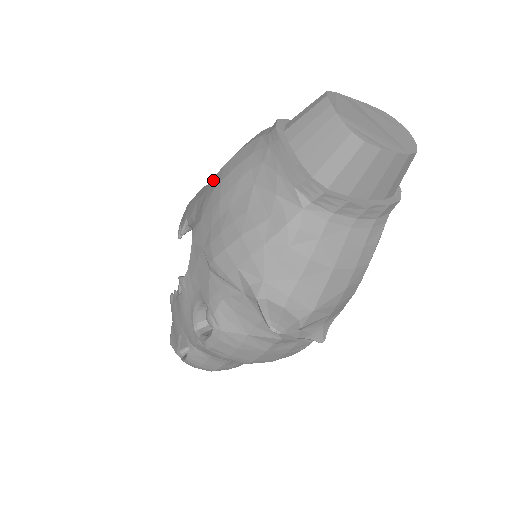
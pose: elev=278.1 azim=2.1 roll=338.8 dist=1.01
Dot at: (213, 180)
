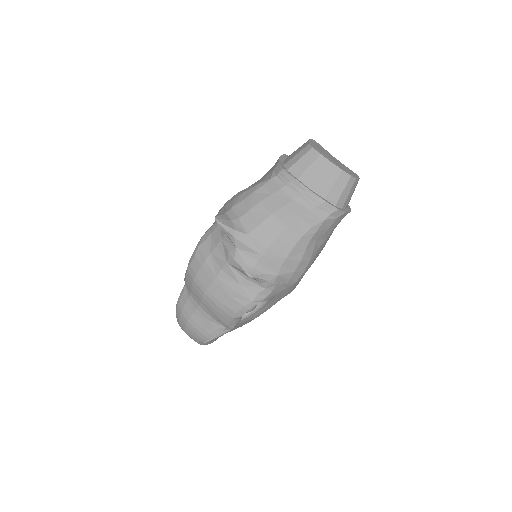
Dot at: occluded
